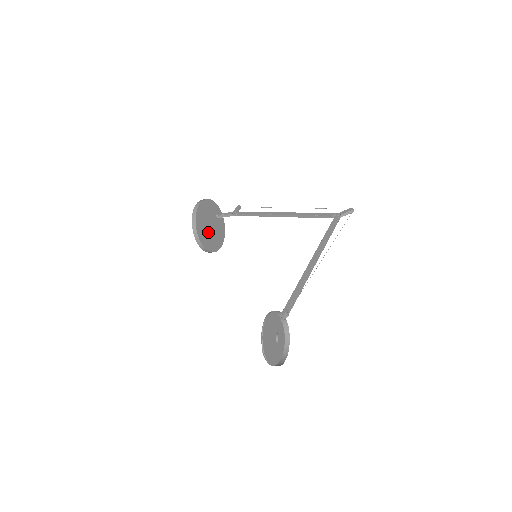
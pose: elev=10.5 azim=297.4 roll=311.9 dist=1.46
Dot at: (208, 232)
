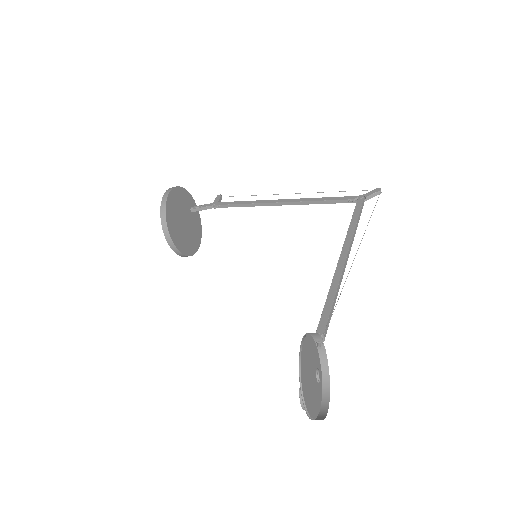
Dot at: (181, 230)
